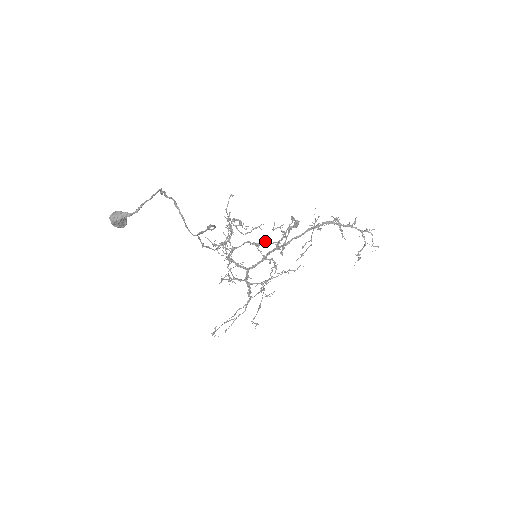
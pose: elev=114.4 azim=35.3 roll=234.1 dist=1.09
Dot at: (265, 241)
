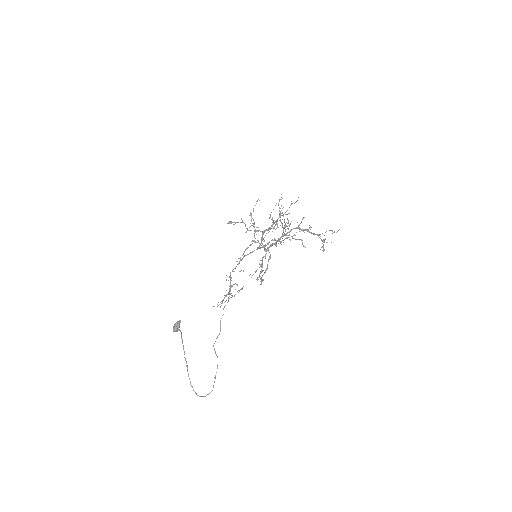
Dot at: occluded
